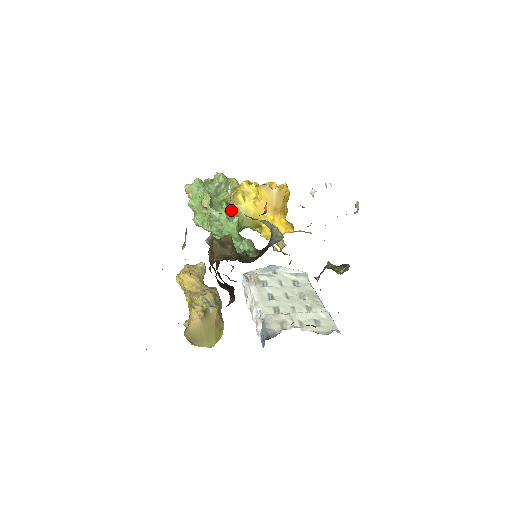
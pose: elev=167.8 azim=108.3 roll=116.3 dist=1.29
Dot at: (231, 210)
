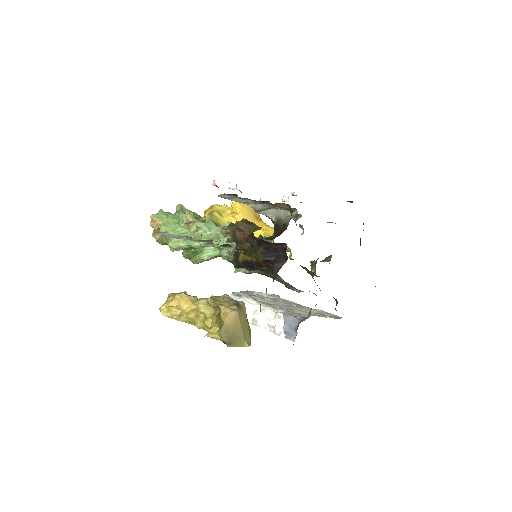
Dot at: occluded
